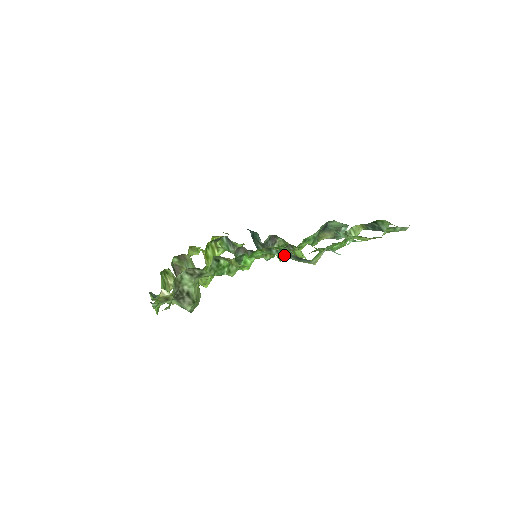
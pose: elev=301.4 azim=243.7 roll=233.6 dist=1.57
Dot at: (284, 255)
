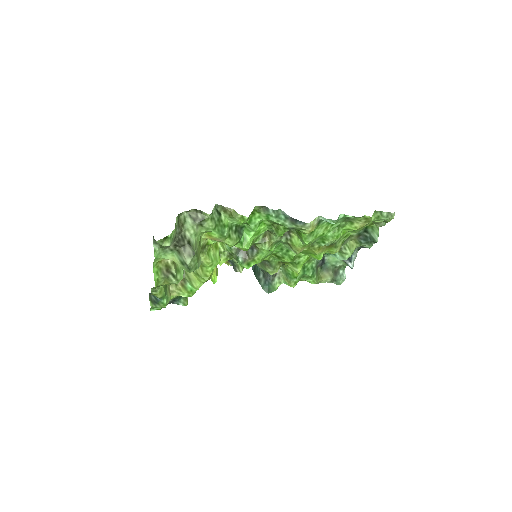
Dot at: (280, 218)
